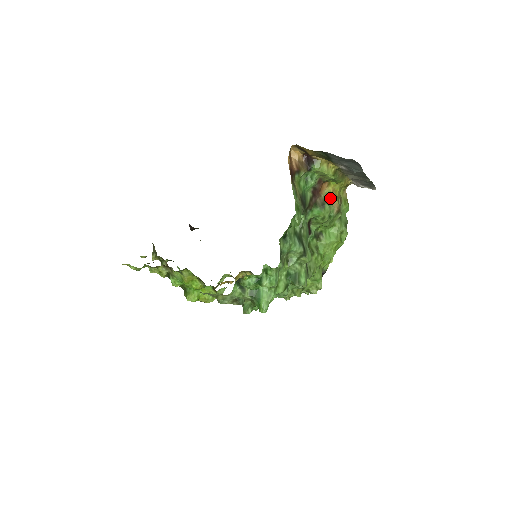
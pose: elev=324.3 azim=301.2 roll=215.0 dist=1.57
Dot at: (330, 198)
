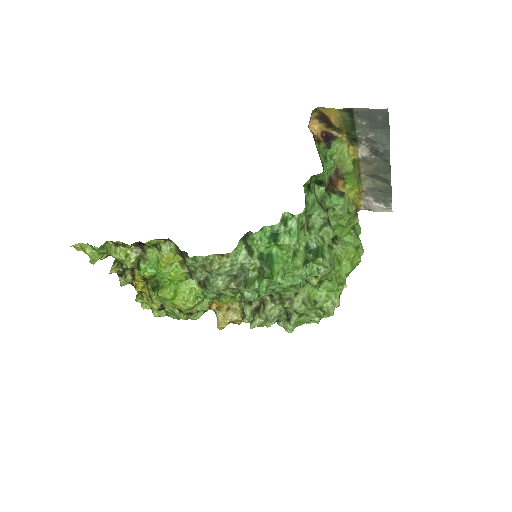
Dot at: occluded
